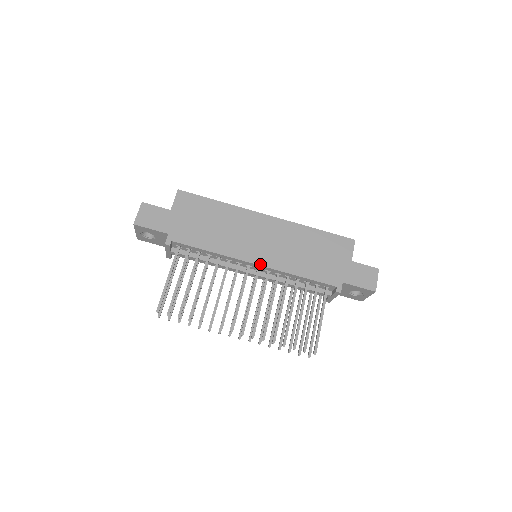
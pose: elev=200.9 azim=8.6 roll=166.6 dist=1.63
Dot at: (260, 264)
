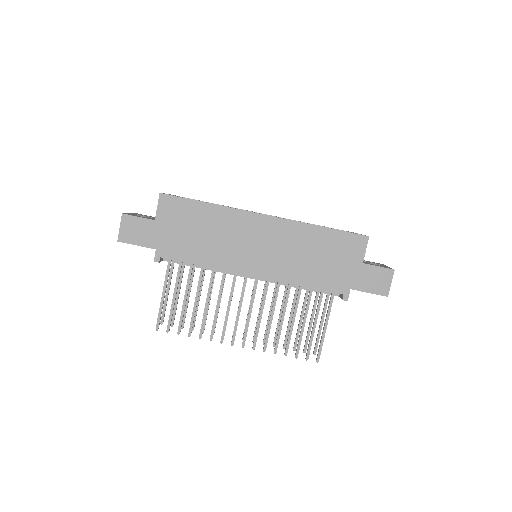
Dot at: (258, 275)
